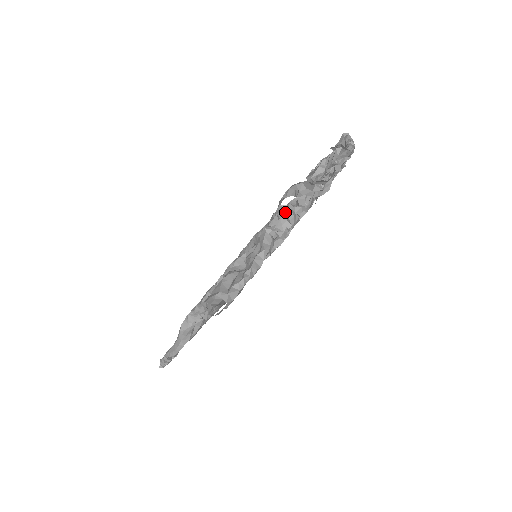
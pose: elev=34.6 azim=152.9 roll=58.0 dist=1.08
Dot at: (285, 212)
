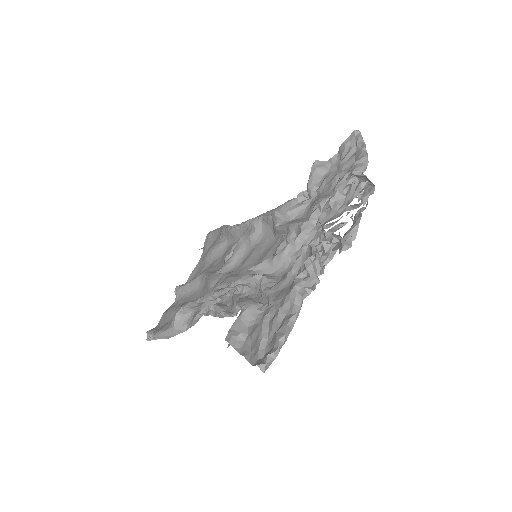
Dot at: (314, 266)
